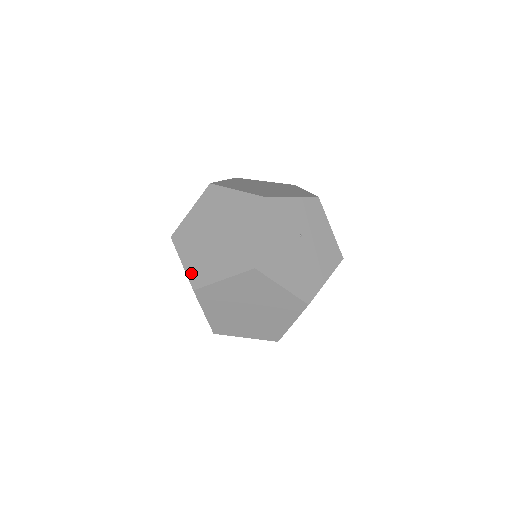
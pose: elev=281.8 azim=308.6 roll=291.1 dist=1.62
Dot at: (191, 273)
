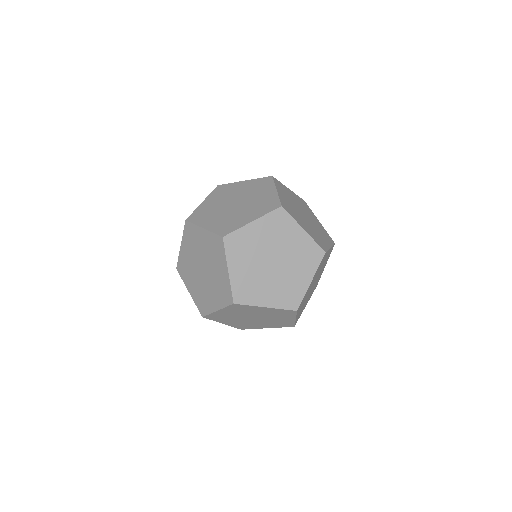
Dot at: (216, 229)
